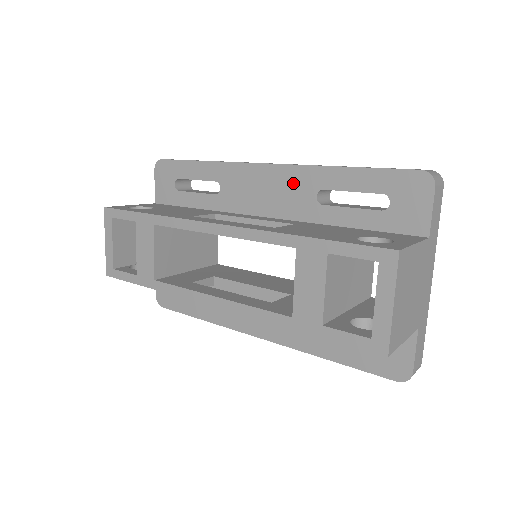
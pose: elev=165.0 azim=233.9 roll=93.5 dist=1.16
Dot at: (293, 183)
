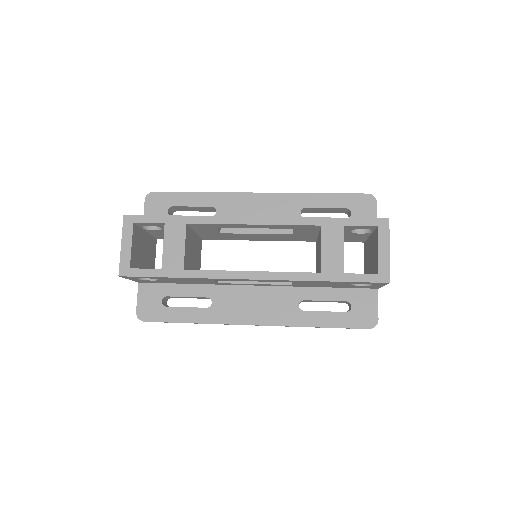
Dot at: (282, 205)
